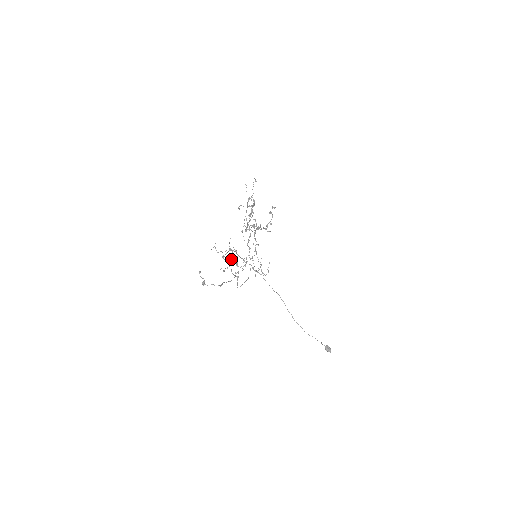
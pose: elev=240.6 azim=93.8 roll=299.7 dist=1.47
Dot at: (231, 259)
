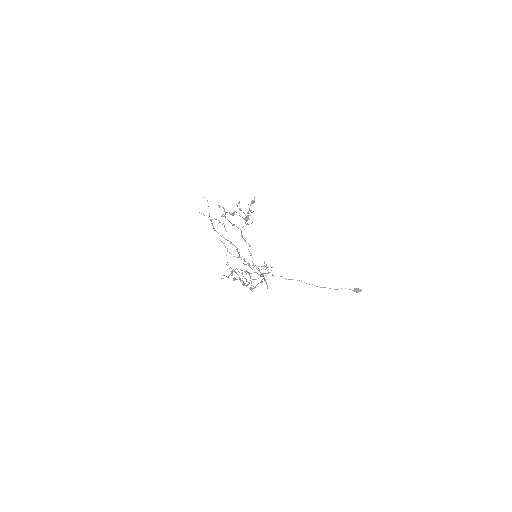
Dot at: (242, 274)
